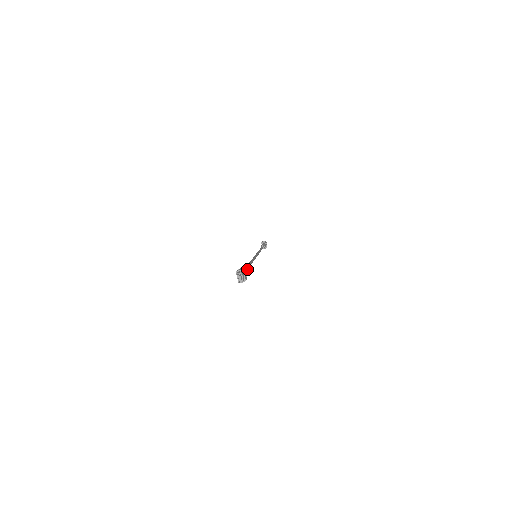
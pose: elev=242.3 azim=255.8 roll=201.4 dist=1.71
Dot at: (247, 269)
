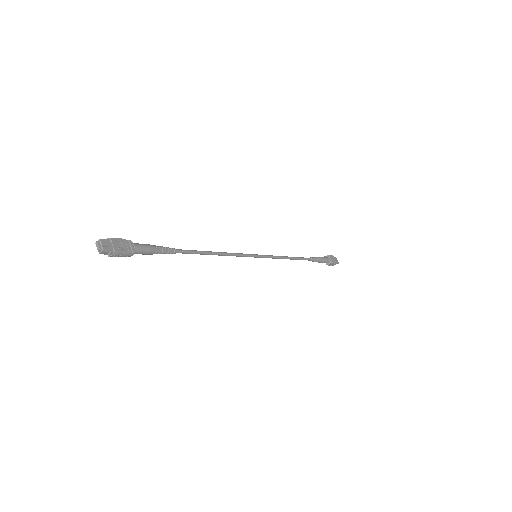
Dot at: (147, 245)
